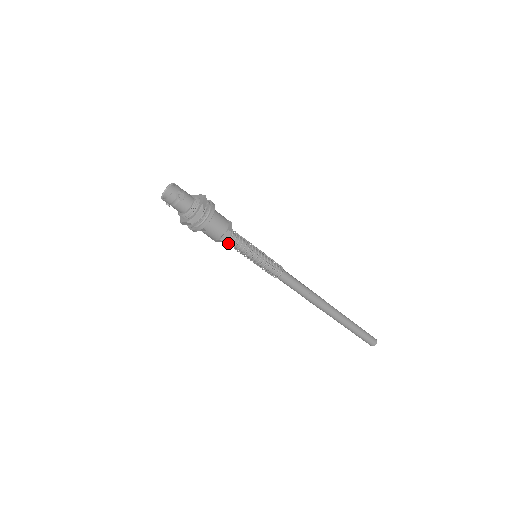
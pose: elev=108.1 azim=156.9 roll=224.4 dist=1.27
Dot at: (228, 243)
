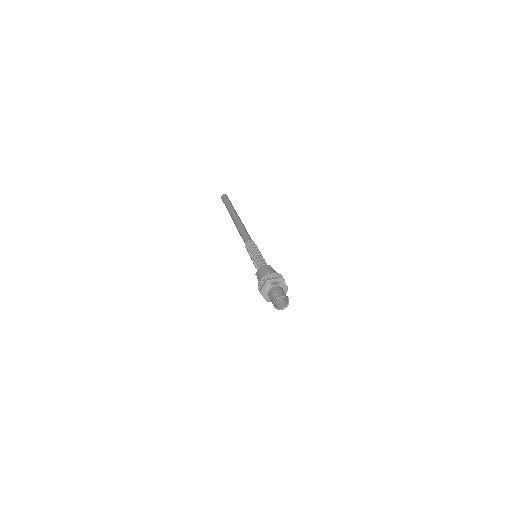
Dot at: occluded
